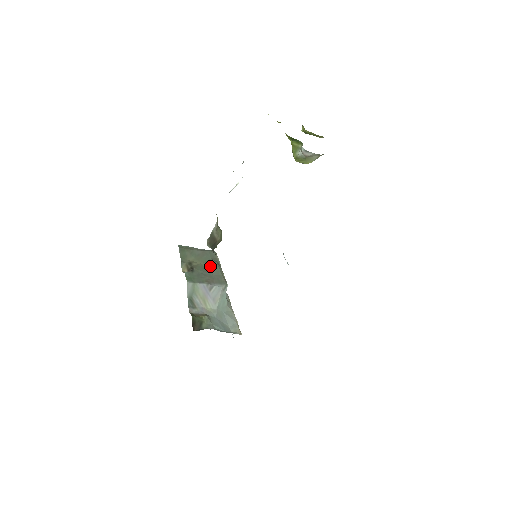
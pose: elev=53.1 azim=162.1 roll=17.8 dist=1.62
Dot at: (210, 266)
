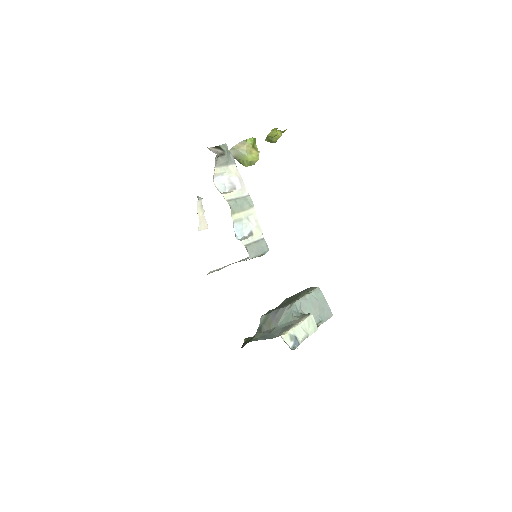
Dot at: occluded
